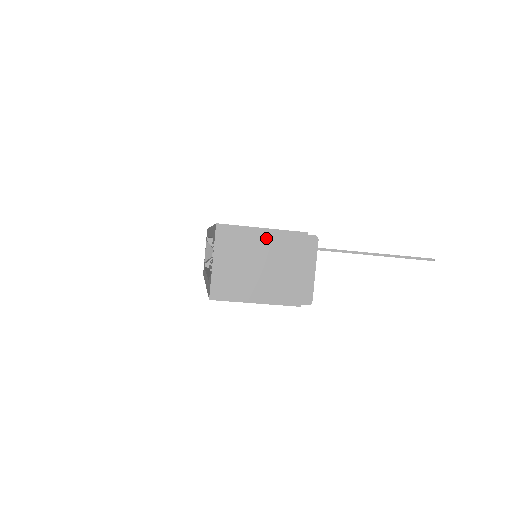
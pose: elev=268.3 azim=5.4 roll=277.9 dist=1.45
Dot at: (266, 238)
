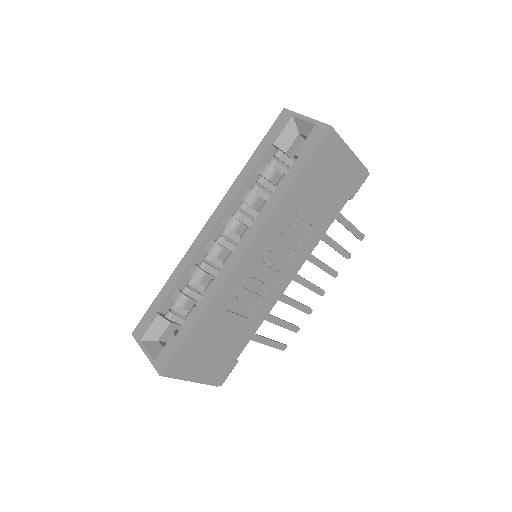
Dot at: occluded
